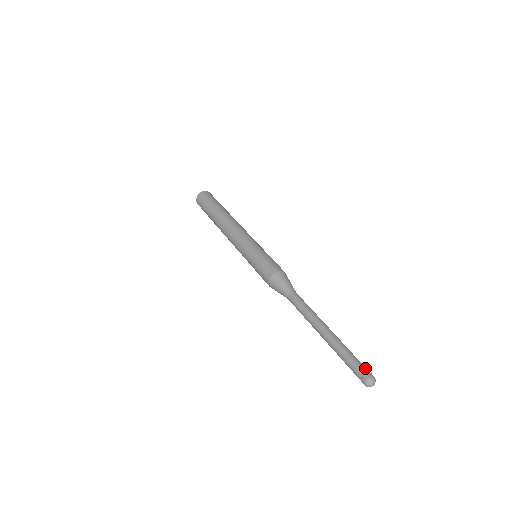
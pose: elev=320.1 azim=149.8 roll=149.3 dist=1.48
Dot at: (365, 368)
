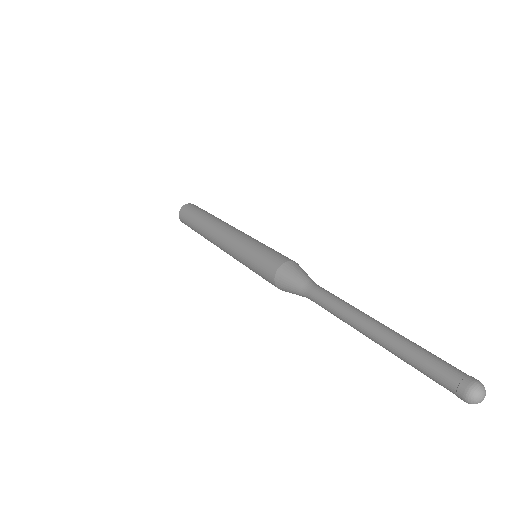
Dot at: (452, 374)
